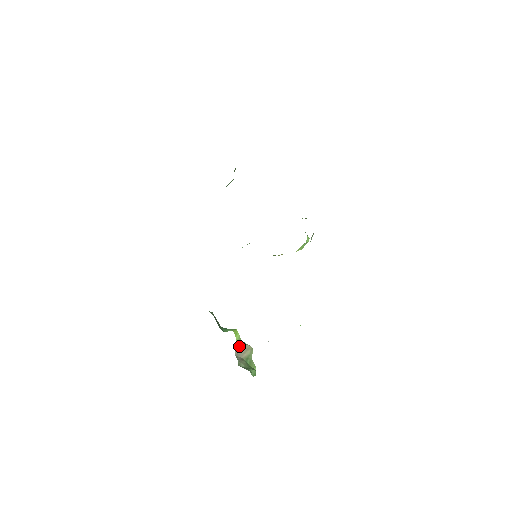
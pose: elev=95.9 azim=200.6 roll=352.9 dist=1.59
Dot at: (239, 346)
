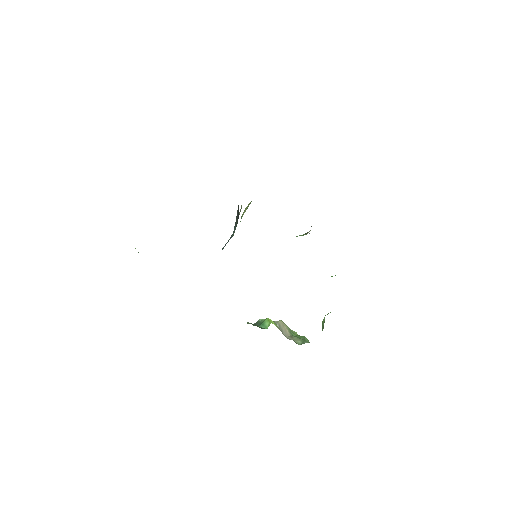
Dot at: (279, 329)
